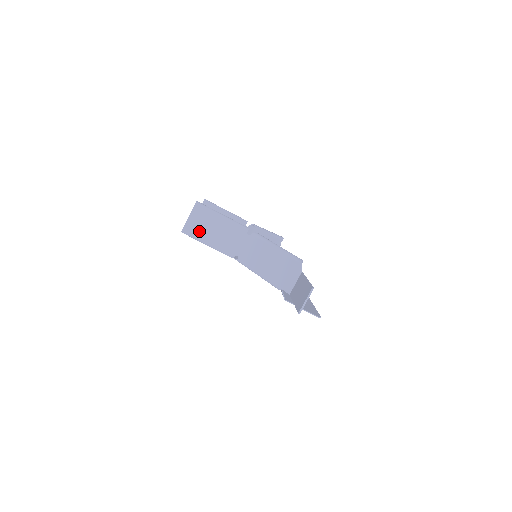
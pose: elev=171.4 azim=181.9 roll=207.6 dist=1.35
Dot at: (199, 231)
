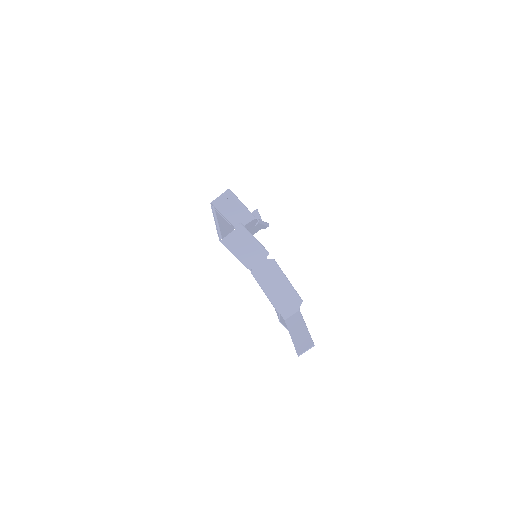
Dot at: (233, 245)
